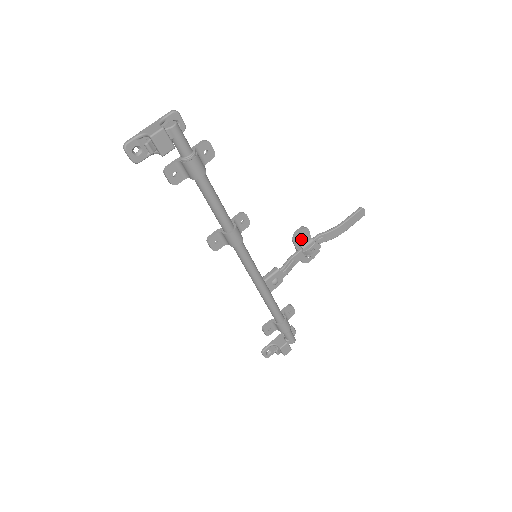
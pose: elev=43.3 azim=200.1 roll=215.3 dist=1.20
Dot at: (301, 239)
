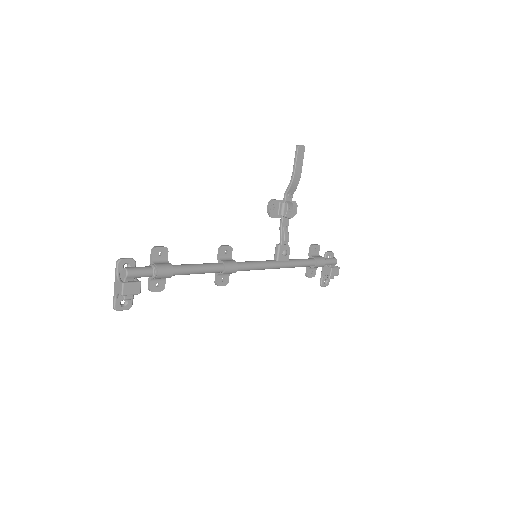
Dot at: (276, 210)
